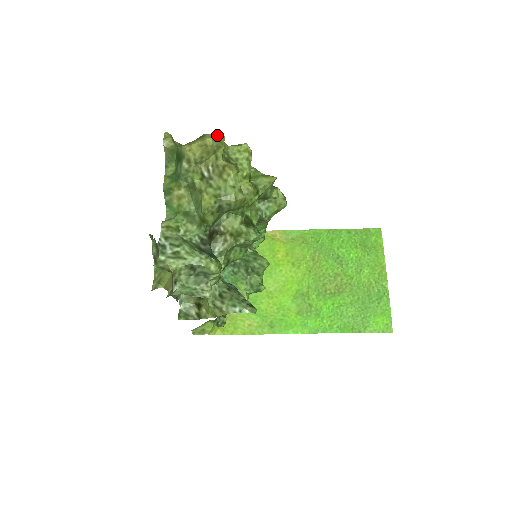
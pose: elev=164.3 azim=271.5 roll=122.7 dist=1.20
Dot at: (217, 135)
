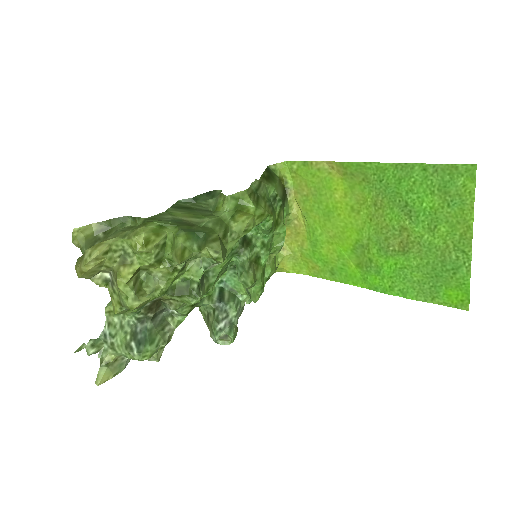
Dot at: (91, 256)
